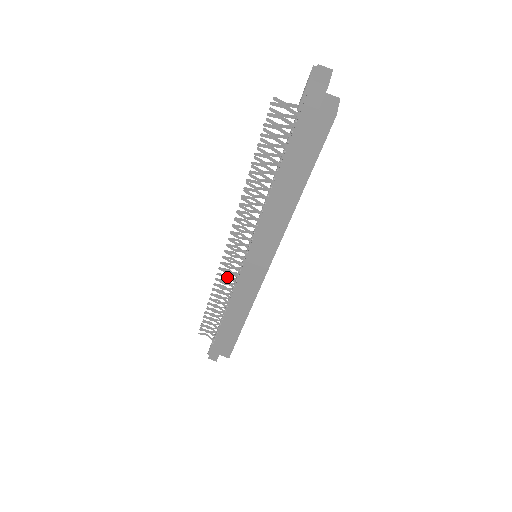
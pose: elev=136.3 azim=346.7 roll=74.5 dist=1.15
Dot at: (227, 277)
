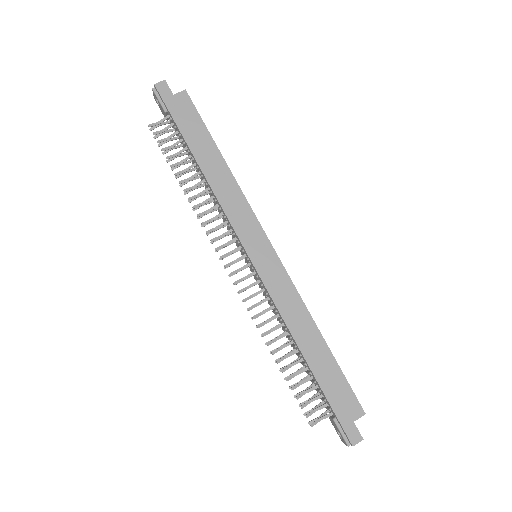
Dot at: occluded
